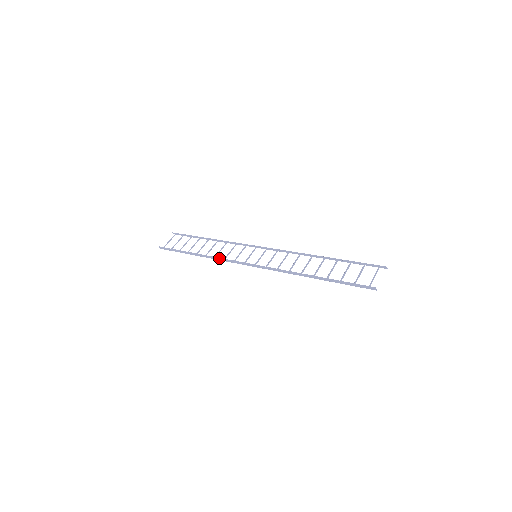
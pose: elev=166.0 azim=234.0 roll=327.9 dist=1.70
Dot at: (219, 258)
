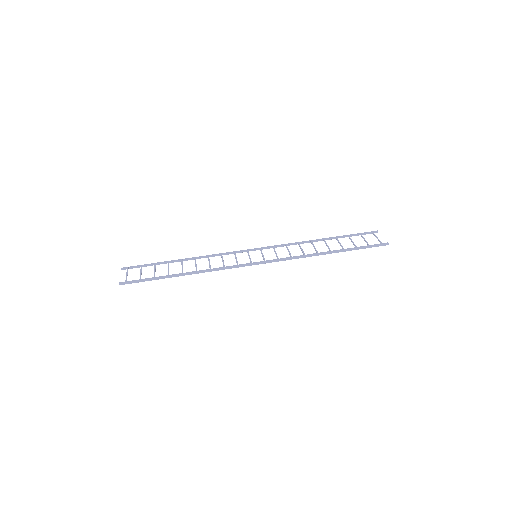
Dot at: (217, 268)
